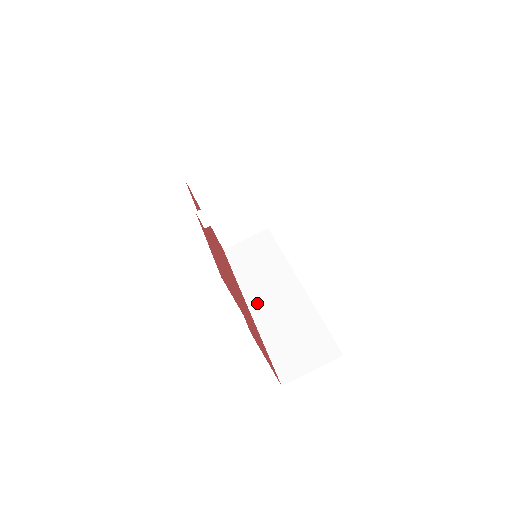
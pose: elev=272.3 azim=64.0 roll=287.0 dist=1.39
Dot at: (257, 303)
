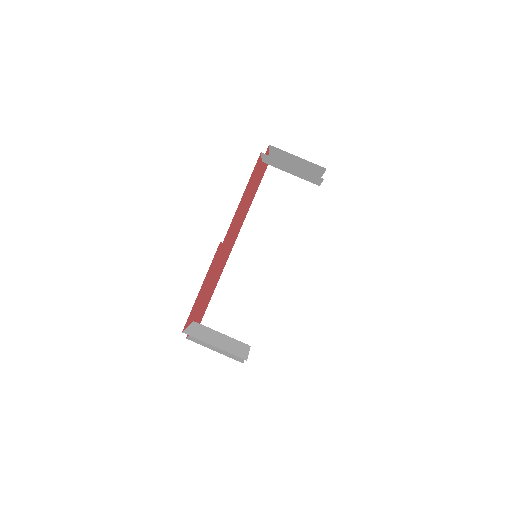
Dot at: (243, 248)
